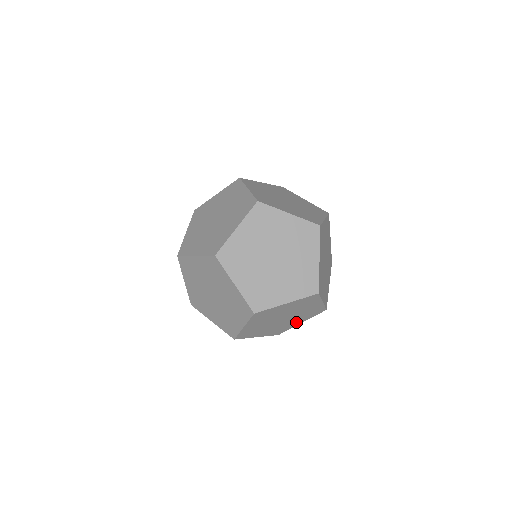
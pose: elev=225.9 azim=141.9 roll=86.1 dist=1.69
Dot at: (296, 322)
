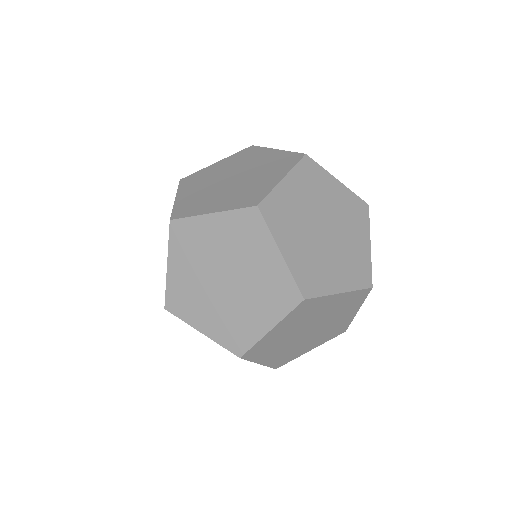
Dot at: (345, 316)
